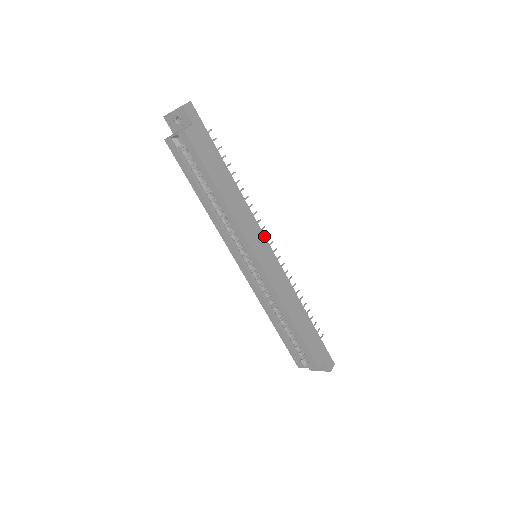
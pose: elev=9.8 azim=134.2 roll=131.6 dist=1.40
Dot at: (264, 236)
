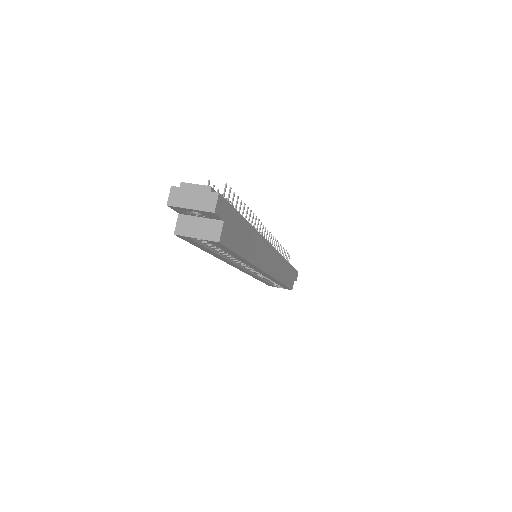
Dot at: (270, 245)
